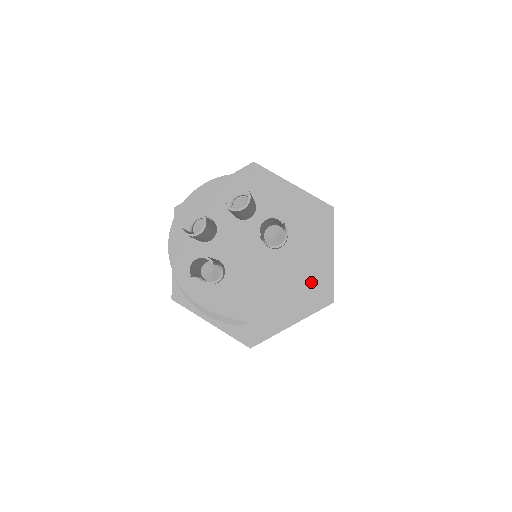
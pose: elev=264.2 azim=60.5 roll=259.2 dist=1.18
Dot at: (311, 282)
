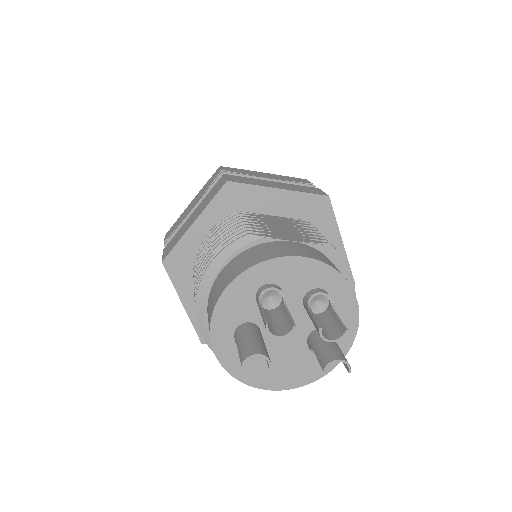
Dot at: occluded
